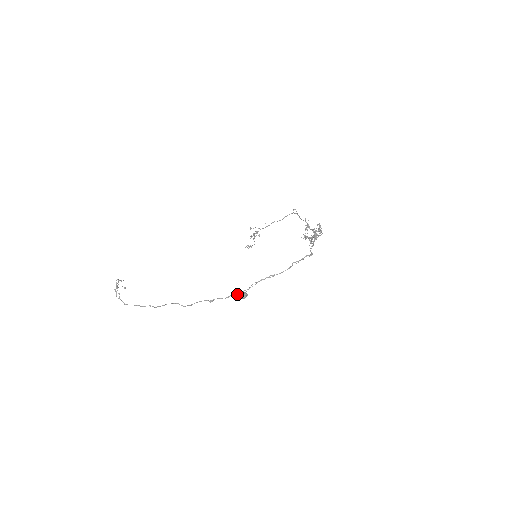
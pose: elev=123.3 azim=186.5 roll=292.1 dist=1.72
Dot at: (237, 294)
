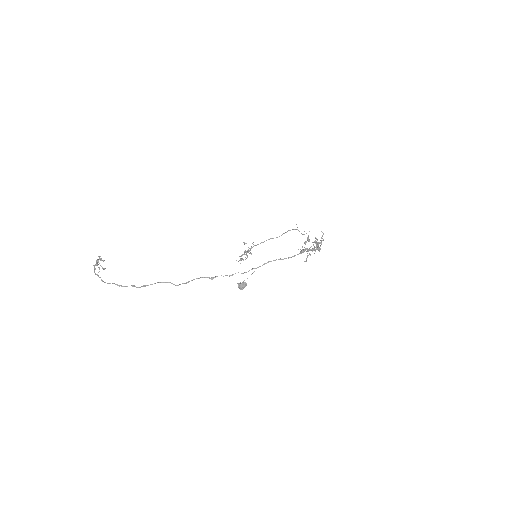
Dot at: occluded
